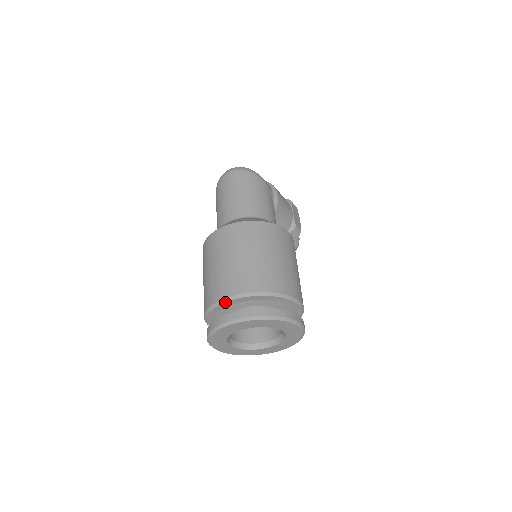
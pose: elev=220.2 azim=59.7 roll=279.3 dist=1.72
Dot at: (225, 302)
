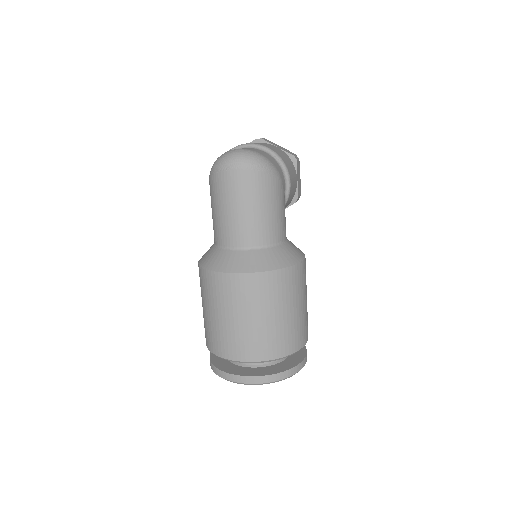
Dot at: (240, 362)
